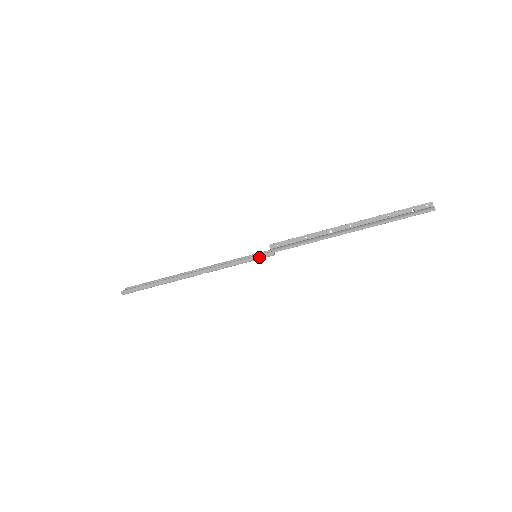
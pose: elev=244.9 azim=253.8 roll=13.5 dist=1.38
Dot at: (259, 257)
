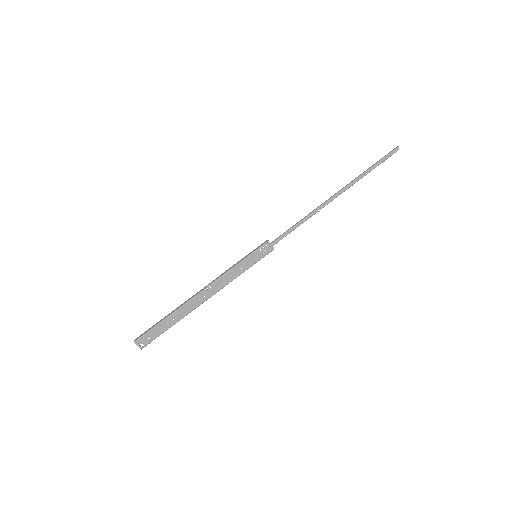
Dot at: (255, 249)
